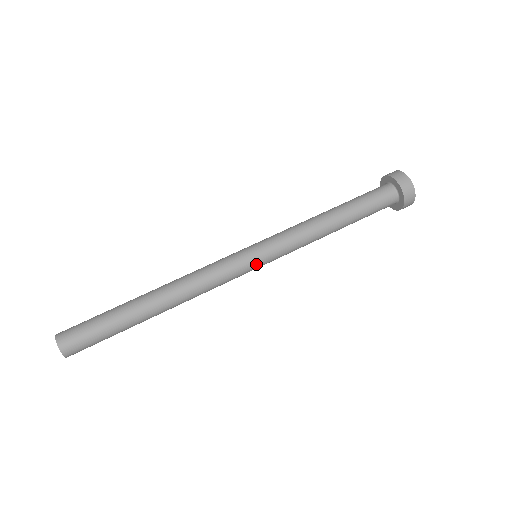
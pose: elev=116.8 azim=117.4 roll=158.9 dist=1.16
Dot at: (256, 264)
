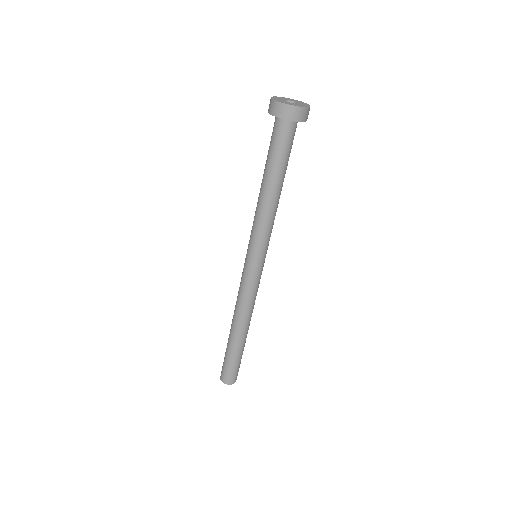
Dot at: (262, 264)
